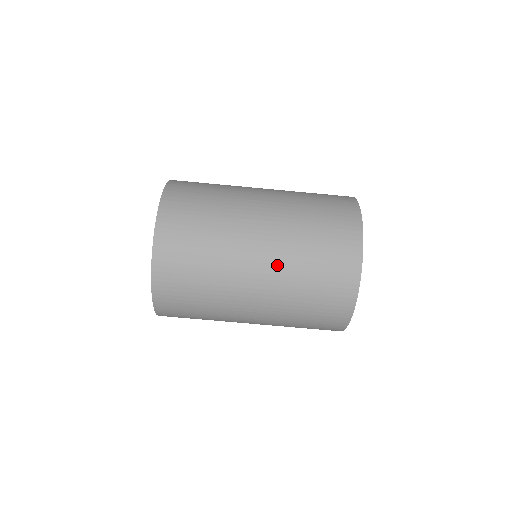
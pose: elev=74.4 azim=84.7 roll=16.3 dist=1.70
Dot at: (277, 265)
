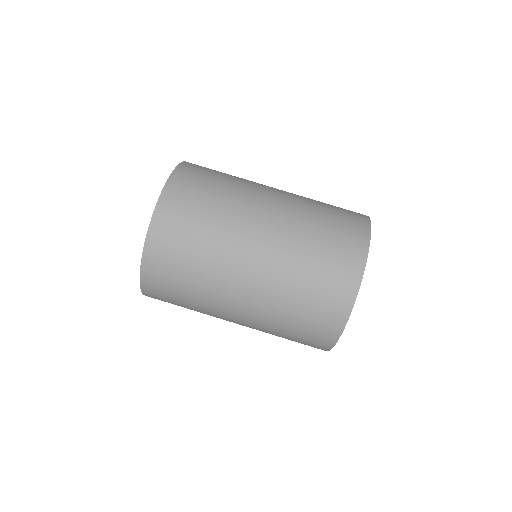
Dot at: (266, 288)
